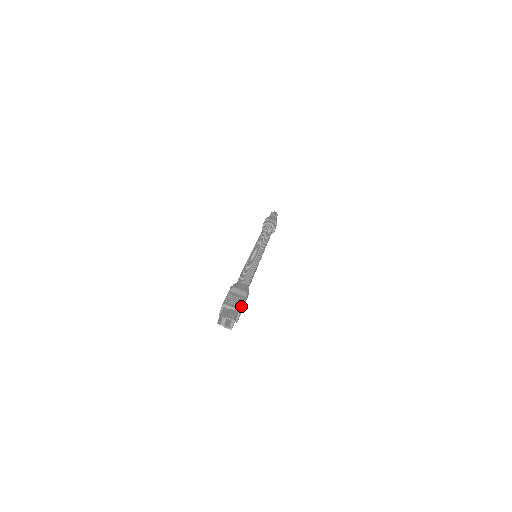
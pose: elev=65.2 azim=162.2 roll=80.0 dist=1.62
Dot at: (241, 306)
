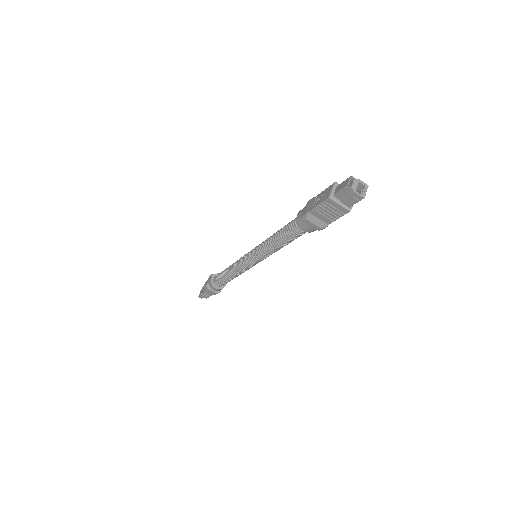
Dot at: occluded
